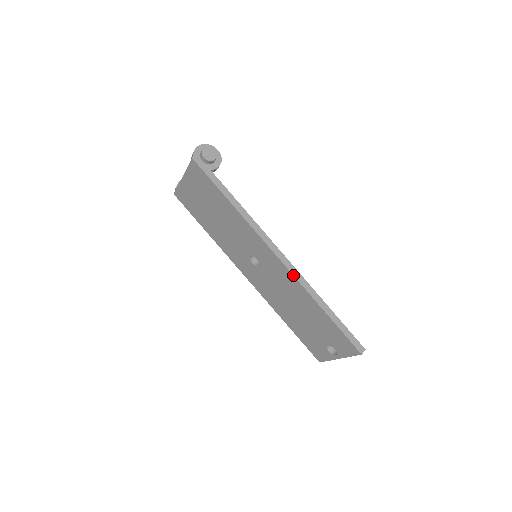
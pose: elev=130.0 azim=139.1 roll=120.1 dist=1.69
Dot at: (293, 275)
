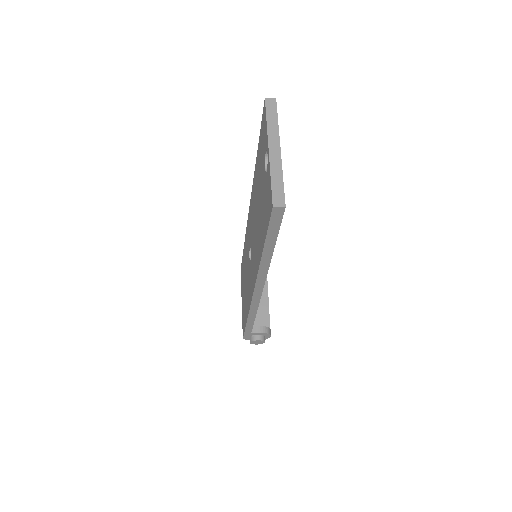
Dot at: (251, 193)
